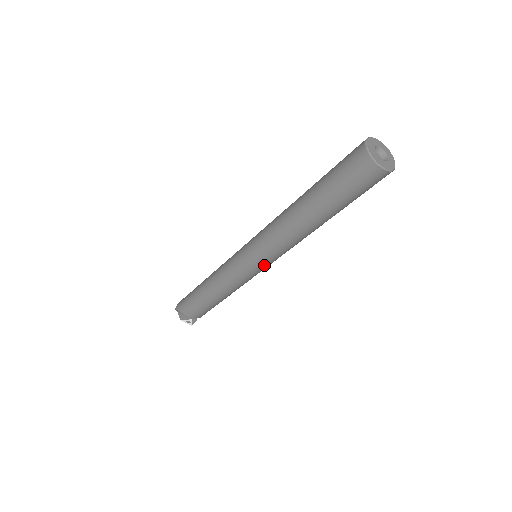
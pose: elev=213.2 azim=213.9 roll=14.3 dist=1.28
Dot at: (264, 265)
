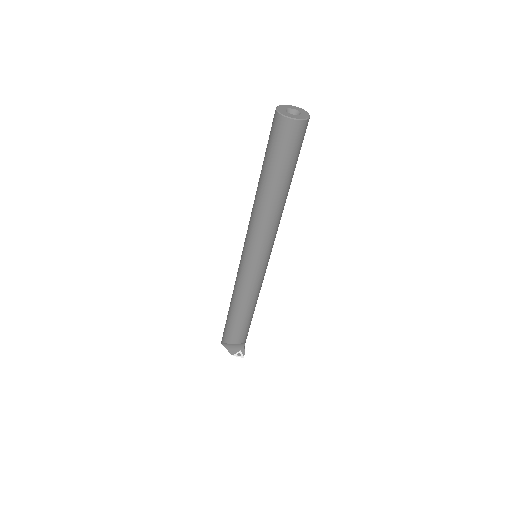
Dot at: (262, 258)
